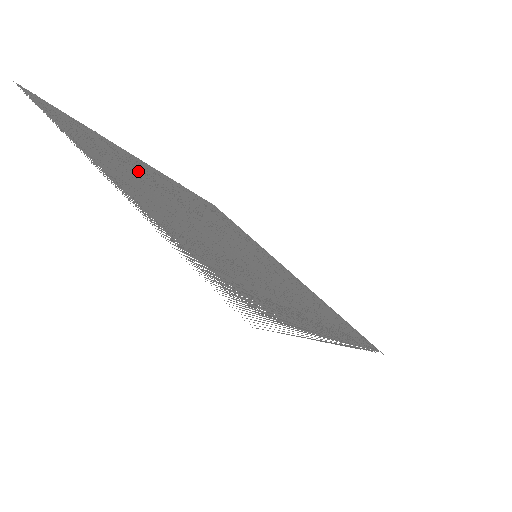
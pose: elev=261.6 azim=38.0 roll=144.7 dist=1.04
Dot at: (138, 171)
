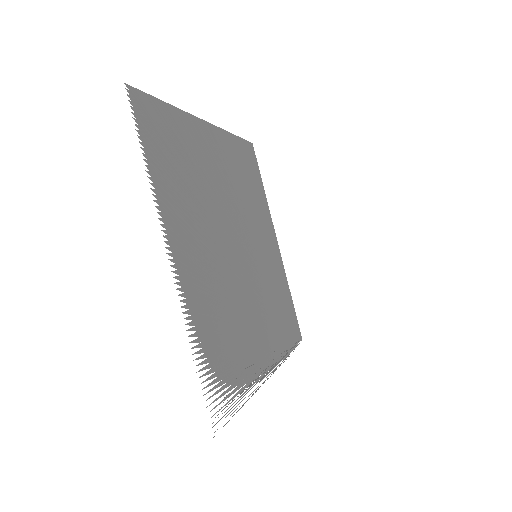
Dot at: (198, 181)
